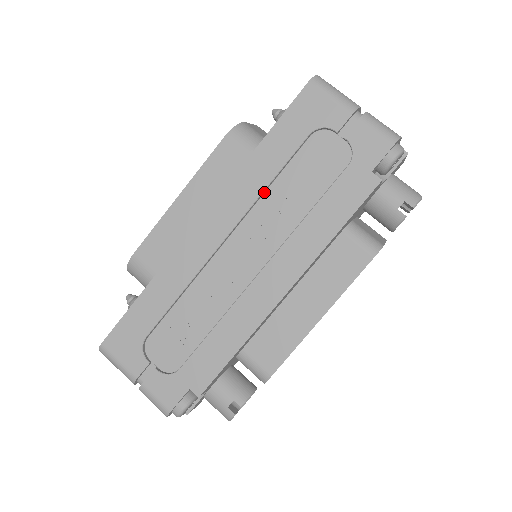
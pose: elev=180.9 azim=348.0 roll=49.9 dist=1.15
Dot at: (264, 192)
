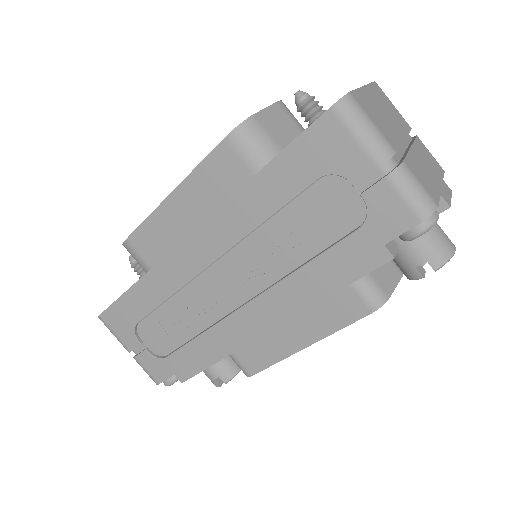
Dot at: (258, 227)
